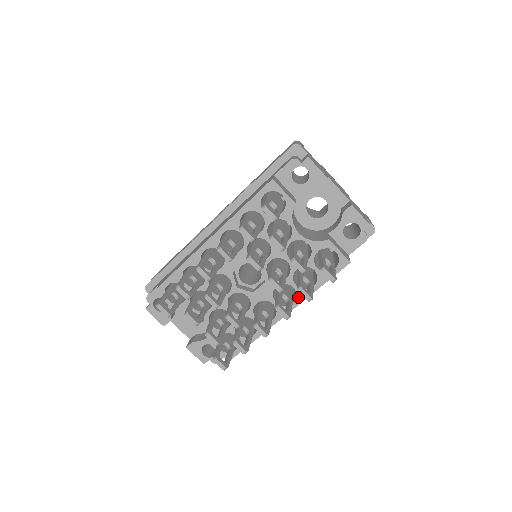
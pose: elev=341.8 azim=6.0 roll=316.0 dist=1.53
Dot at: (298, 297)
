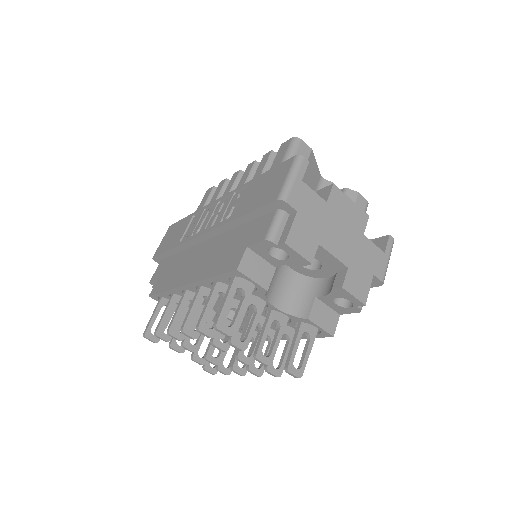
Dot at: (282, 337)
